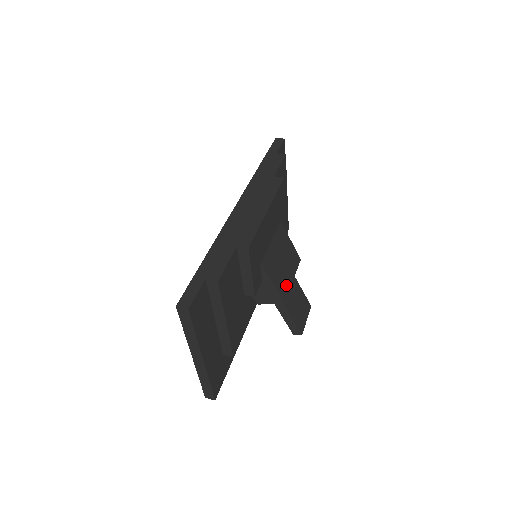
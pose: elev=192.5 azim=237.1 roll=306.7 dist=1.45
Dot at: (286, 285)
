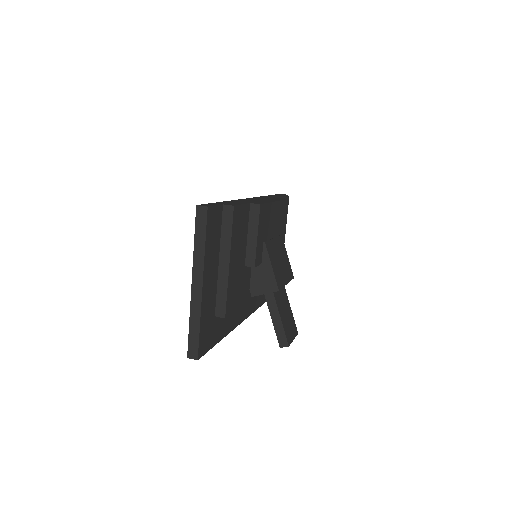
Dot at: (281, 280)
